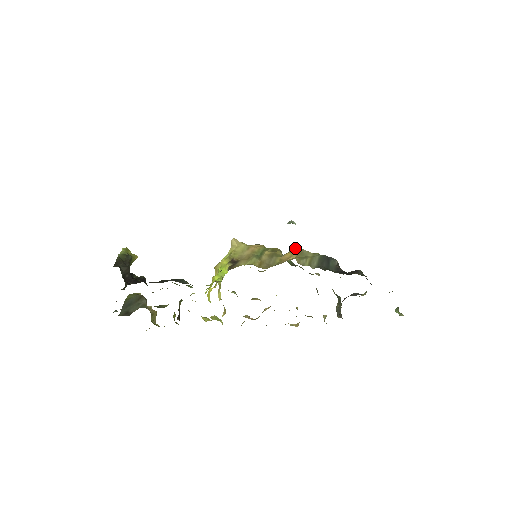
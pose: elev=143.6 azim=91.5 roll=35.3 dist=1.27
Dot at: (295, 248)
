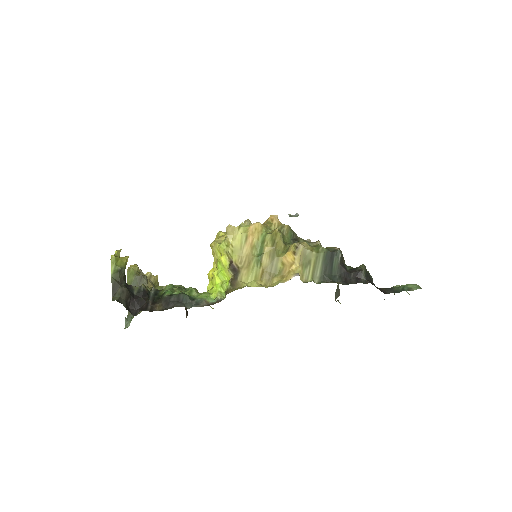
Dot at: (297, 248)
